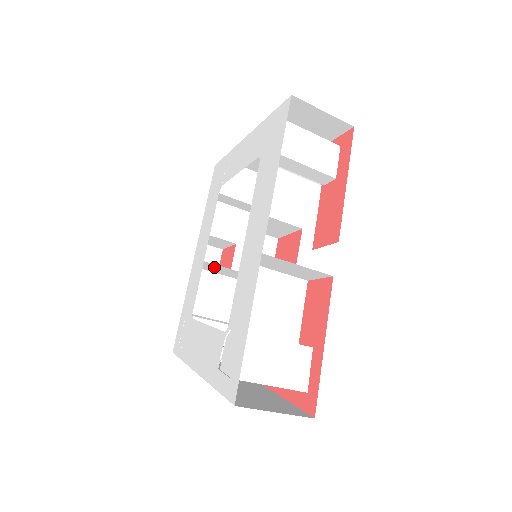
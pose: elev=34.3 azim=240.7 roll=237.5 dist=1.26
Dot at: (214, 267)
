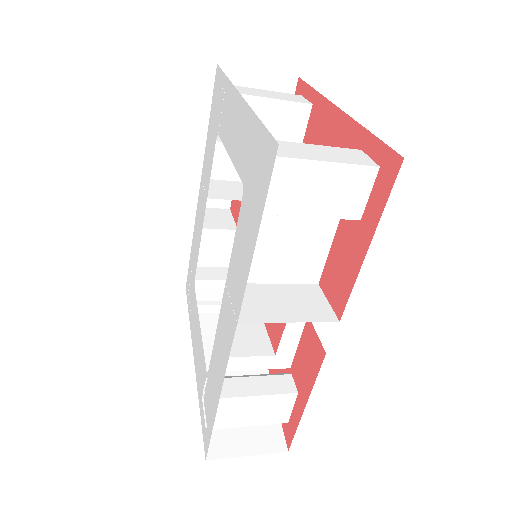
Dot at: (219, 221)
